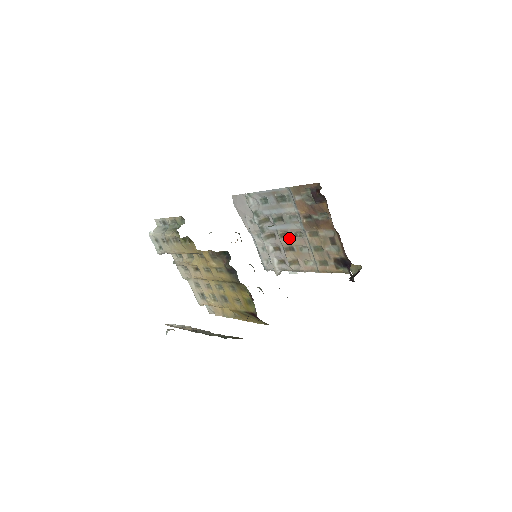
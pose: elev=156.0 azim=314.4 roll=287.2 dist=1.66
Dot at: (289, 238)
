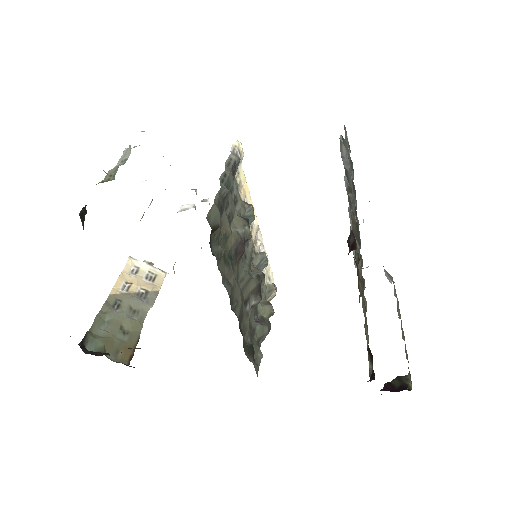
Dot at: occluded
